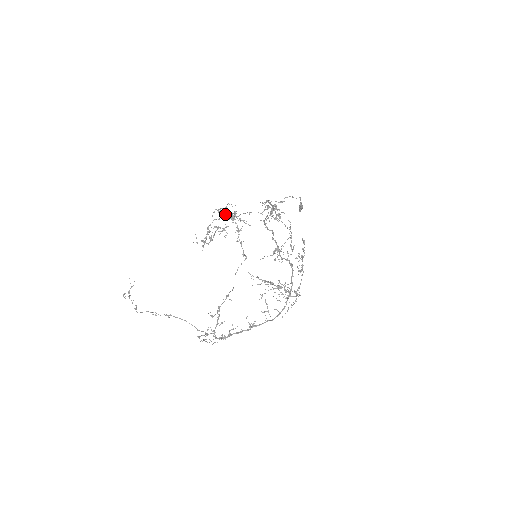
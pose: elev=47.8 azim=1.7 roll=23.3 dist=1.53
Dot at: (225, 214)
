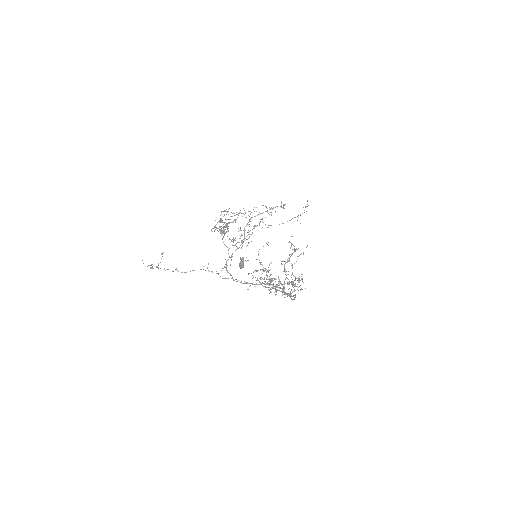
Dot at: (217, 228)
